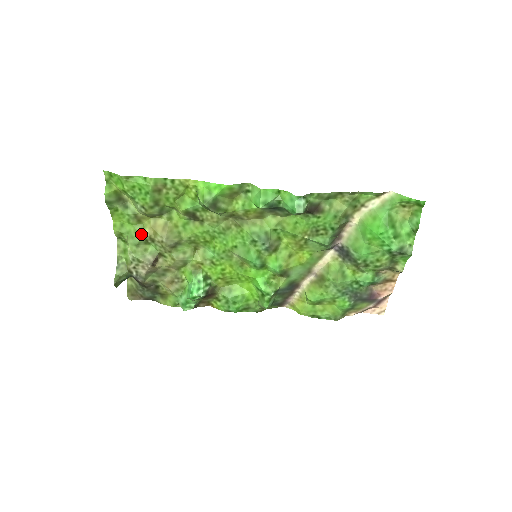
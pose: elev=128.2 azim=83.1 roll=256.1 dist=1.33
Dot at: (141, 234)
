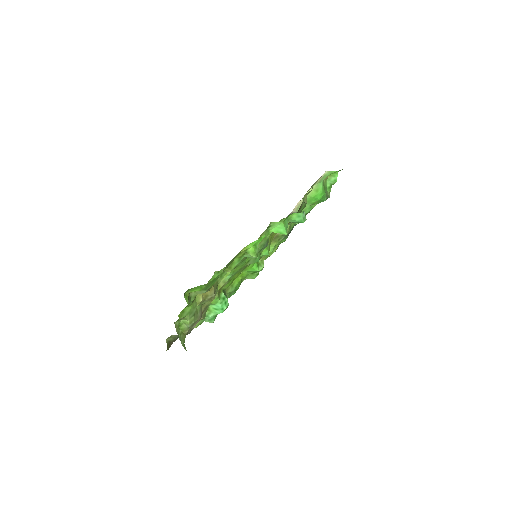
Dot at: (196, 305)
